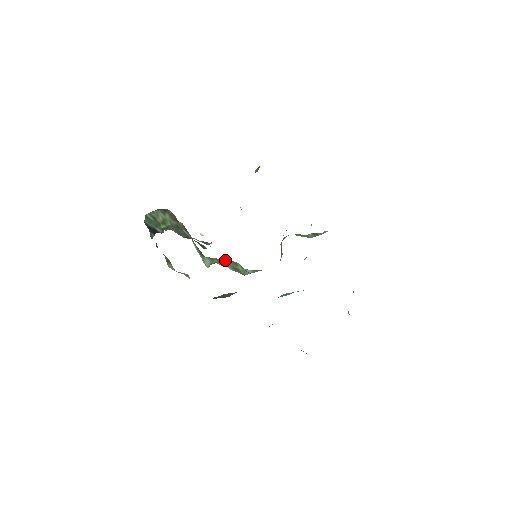
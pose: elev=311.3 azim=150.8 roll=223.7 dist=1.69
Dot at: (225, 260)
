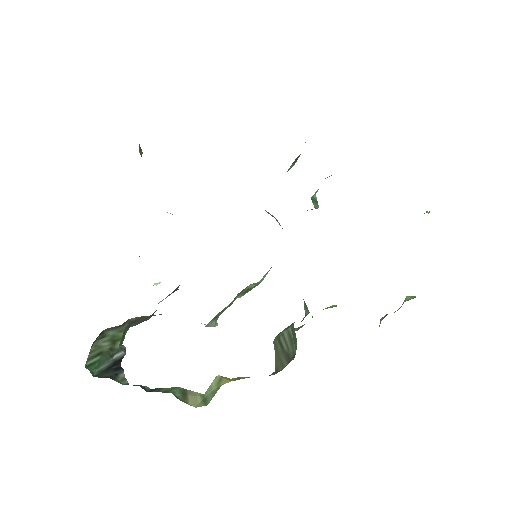
Dot at: (231, 302)
